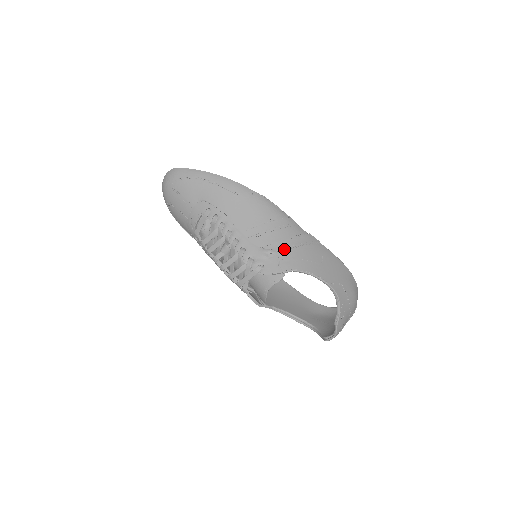
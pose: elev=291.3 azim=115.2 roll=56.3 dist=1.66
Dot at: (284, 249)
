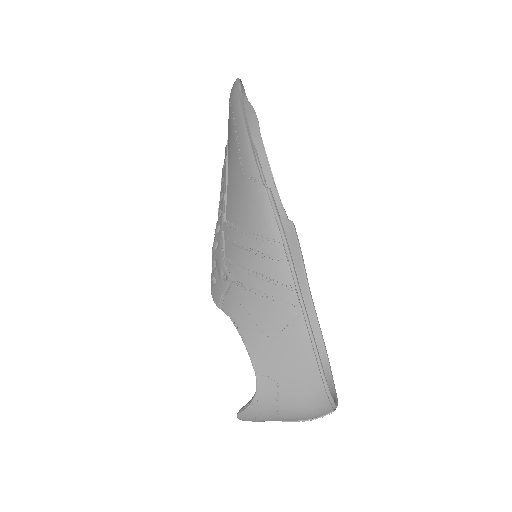
Dot at: (240, 283)
